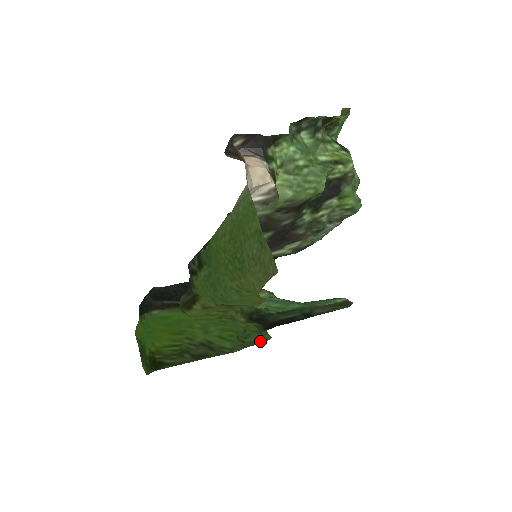
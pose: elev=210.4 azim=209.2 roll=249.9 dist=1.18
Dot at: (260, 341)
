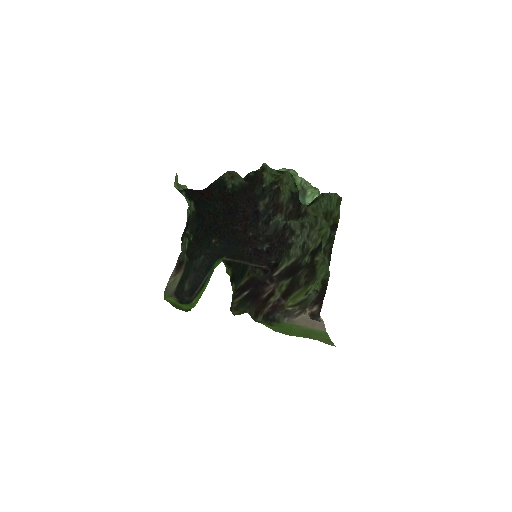
Dot at: occluded
